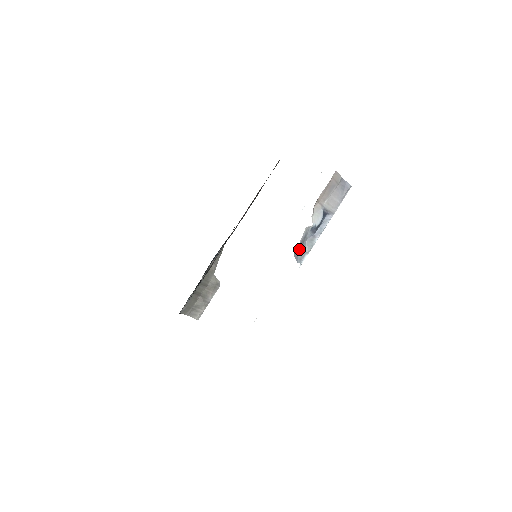
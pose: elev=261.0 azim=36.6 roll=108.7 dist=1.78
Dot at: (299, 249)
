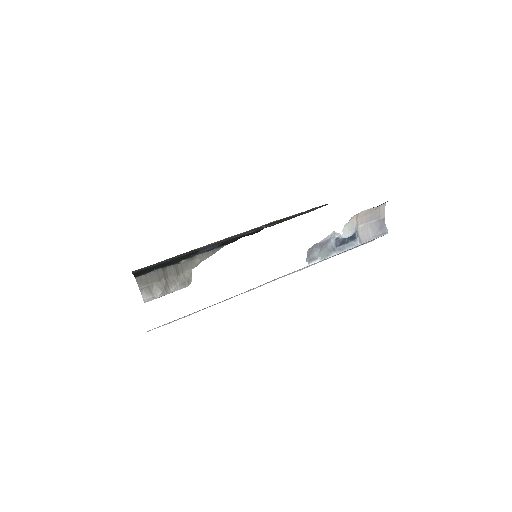
Dot at: (315, 249)
